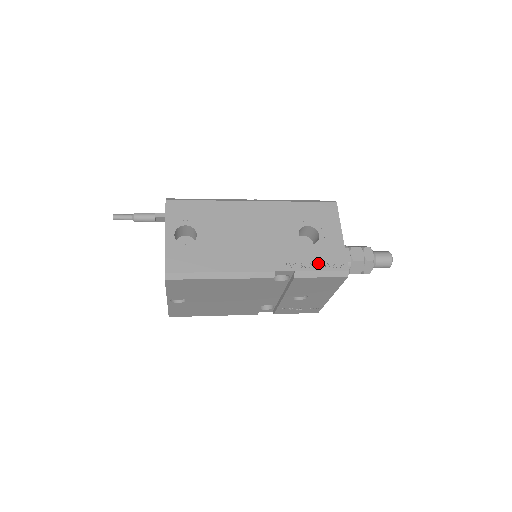
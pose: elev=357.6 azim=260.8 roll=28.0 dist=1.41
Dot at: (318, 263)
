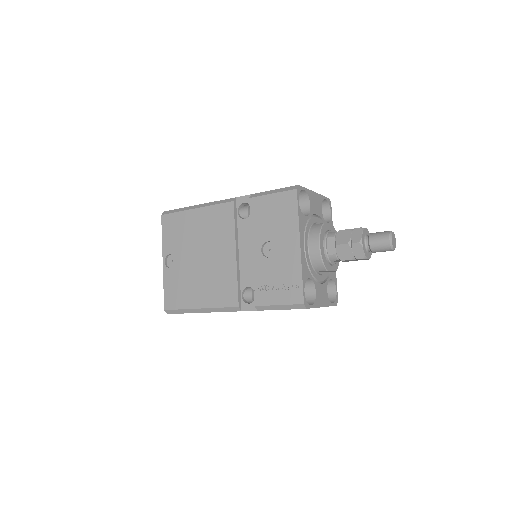
Dot at: occluded
